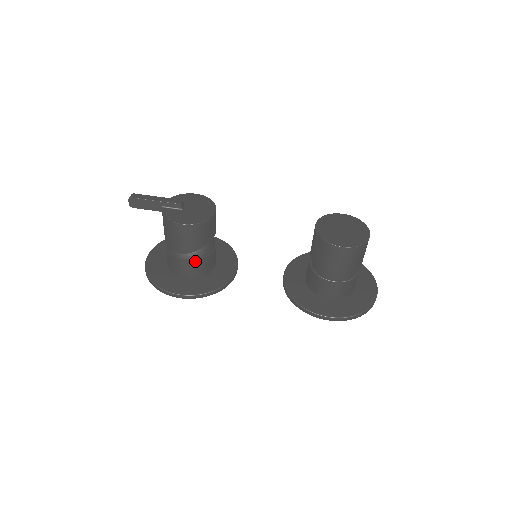
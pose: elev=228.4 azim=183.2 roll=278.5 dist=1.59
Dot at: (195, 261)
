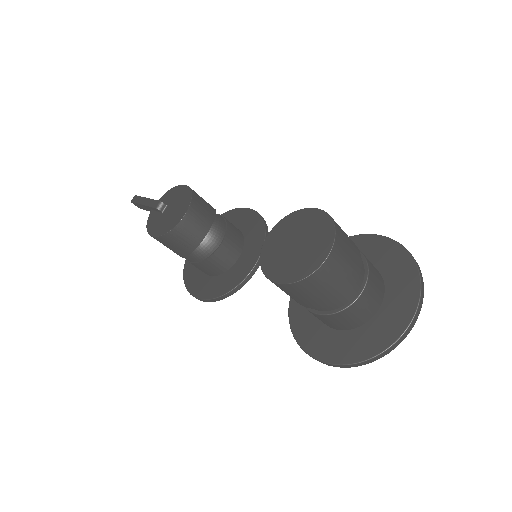
Dot at: (198, 263)
